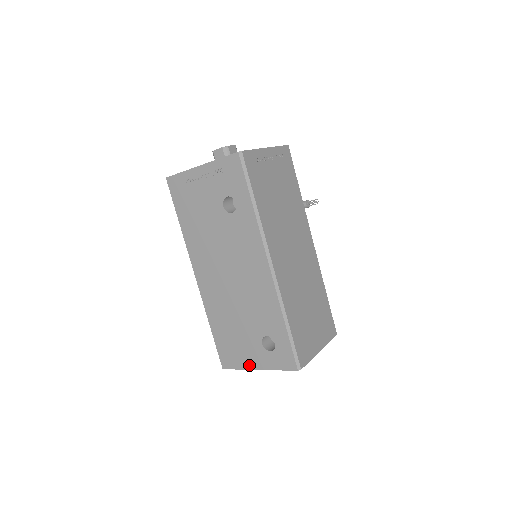
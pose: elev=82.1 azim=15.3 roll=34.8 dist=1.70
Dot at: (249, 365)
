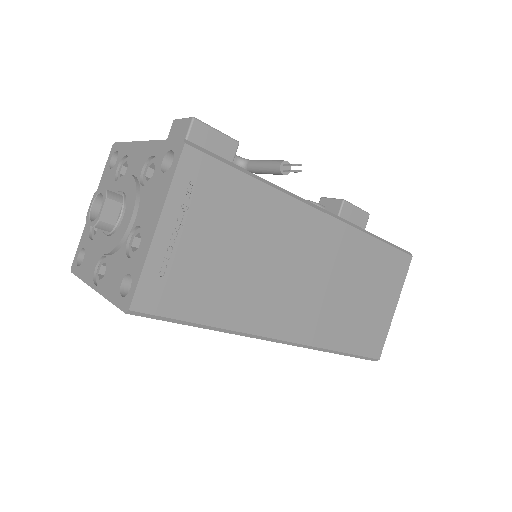
Dot at: occluded
